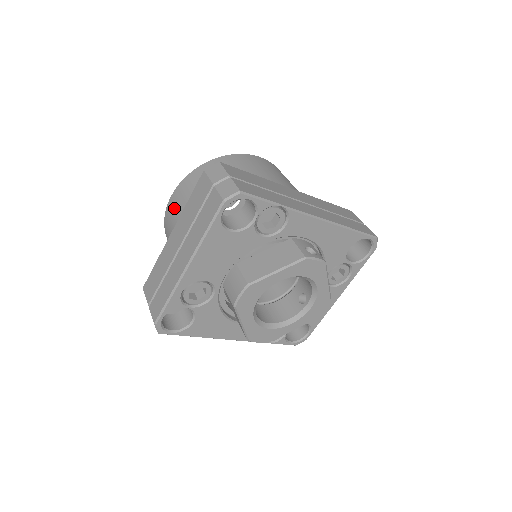
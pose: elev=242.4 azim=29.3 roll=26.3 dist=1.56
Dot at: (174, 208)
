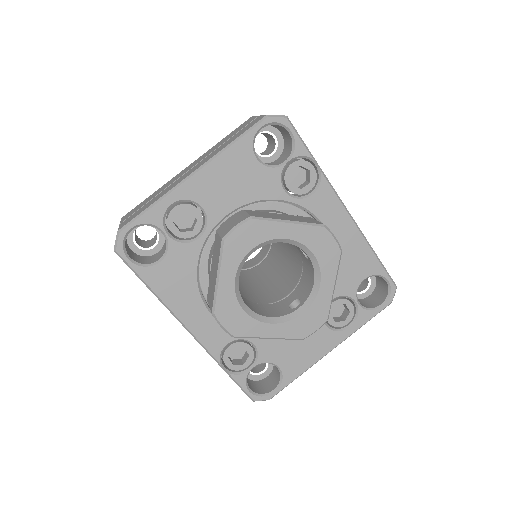
Dot at: occluded
